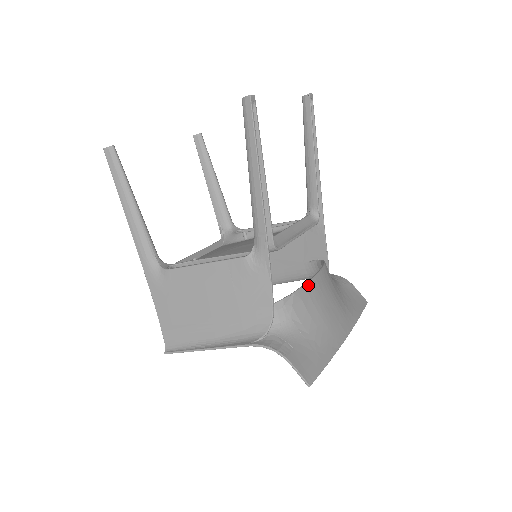
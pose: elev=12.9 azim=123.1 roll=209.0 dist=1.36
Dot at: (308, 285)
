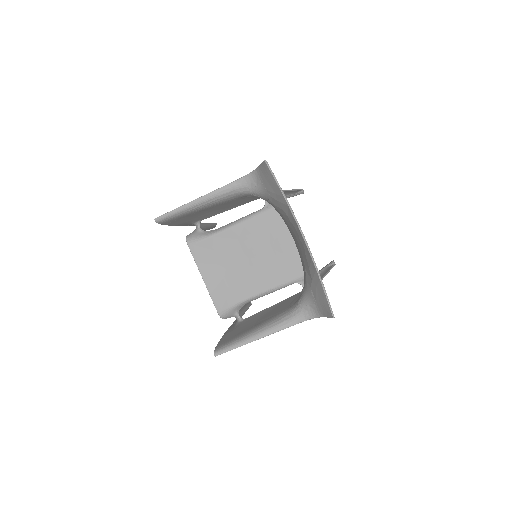
Dot at: occluded
